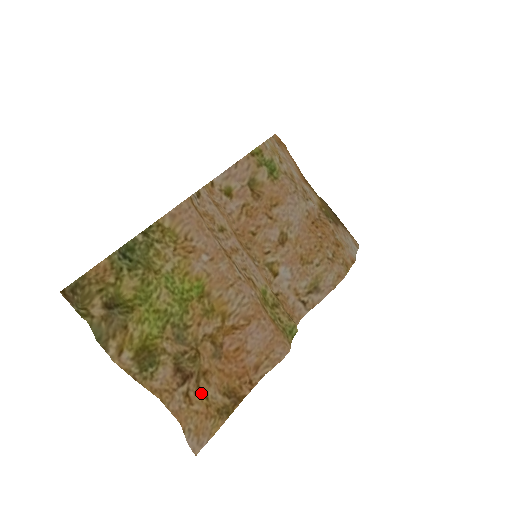
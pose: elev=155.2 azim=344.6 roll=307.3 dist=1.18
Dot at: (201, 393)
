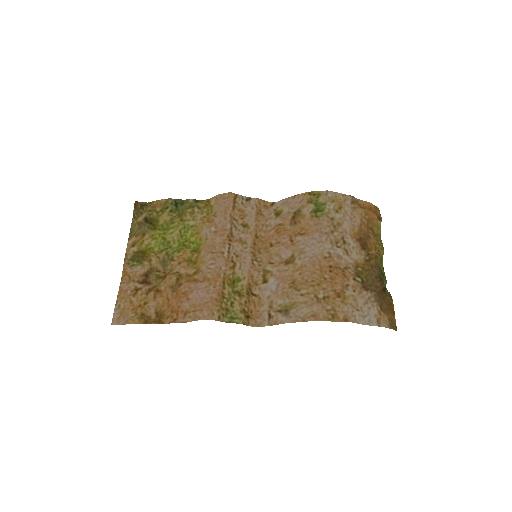
Dot at: (145, 298)
